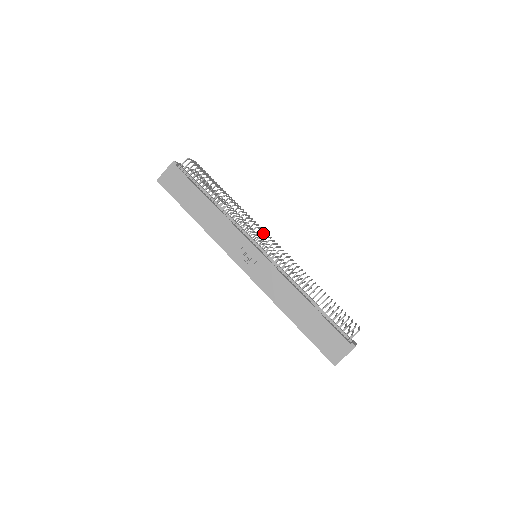
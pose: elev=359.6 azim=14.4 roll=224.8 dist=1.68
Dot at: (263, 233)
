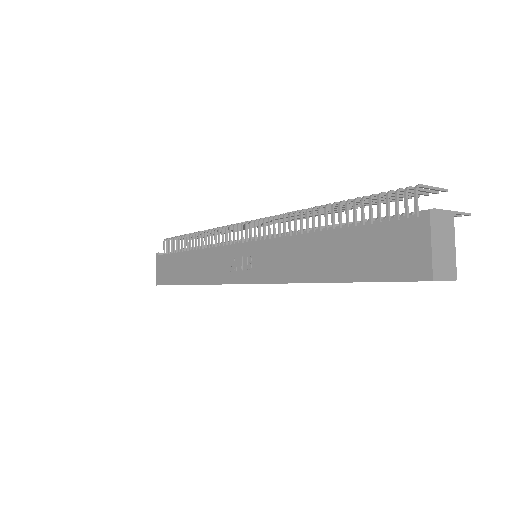
Dot at: (239, 223)
